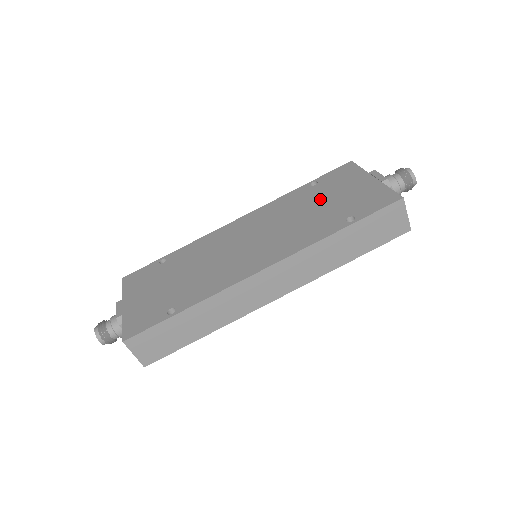
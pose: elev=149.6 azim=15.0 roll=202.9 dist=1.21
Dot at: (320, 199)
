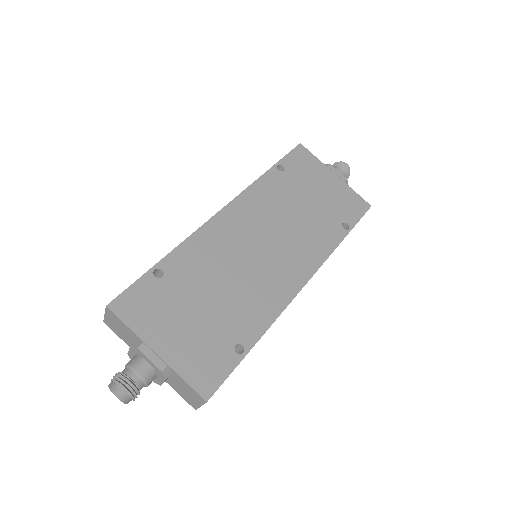
Dot at: (302, 194)
